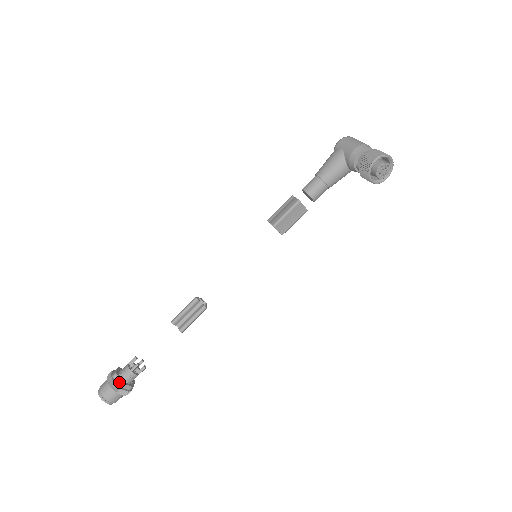
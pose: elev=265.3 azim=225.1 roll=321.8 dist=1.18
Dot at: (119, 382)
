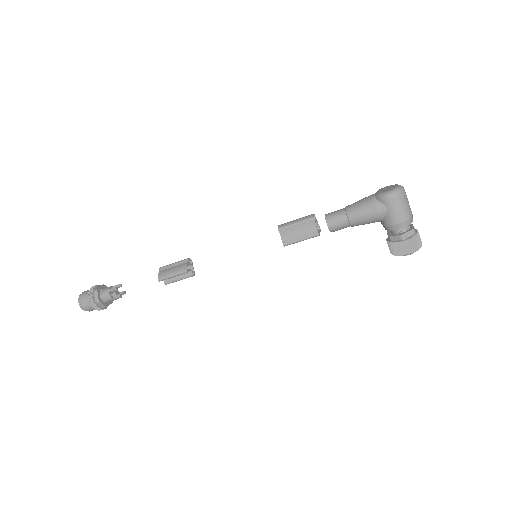
Dot at: (103, 307)
